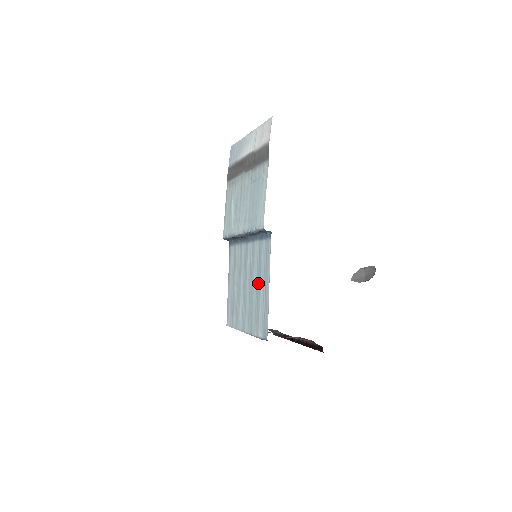
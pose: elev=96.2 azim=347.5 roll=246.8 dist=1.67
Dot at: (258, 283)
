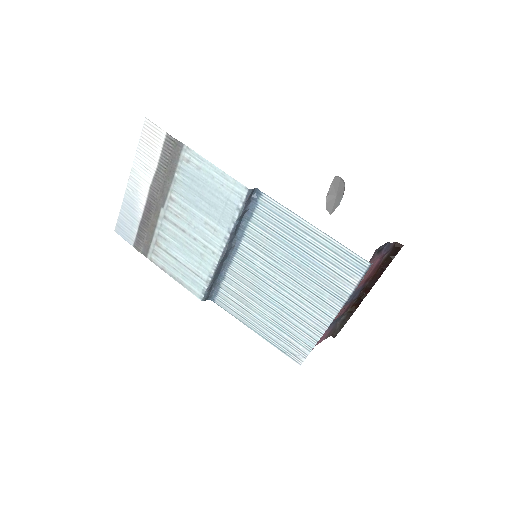
Dot at: (295, 251)
